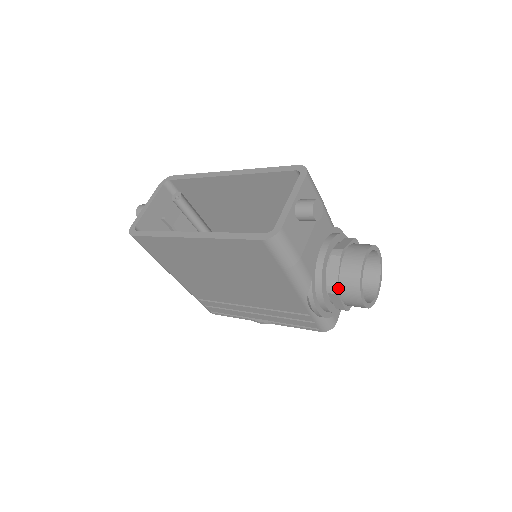
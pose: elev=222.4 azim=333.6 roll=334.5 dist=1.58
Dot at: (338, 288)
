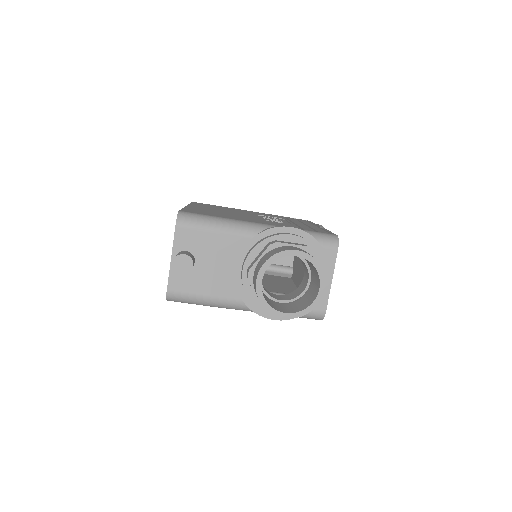
Dot at: occluded
